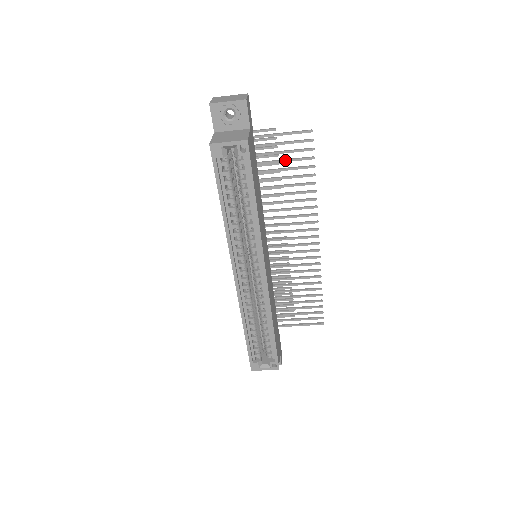
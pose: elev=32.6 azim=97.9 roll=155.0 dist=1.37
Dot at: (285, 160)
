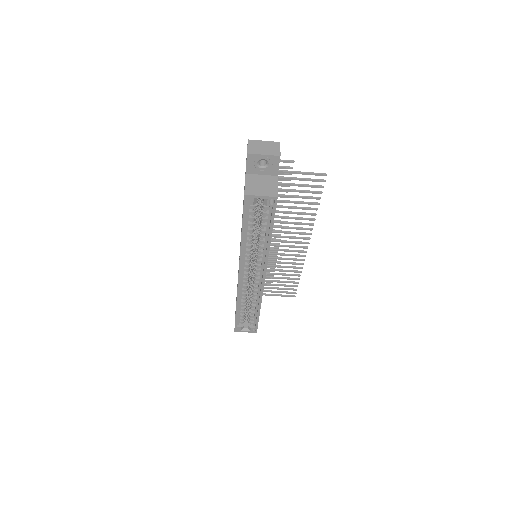
Dot at: (297, 191)
